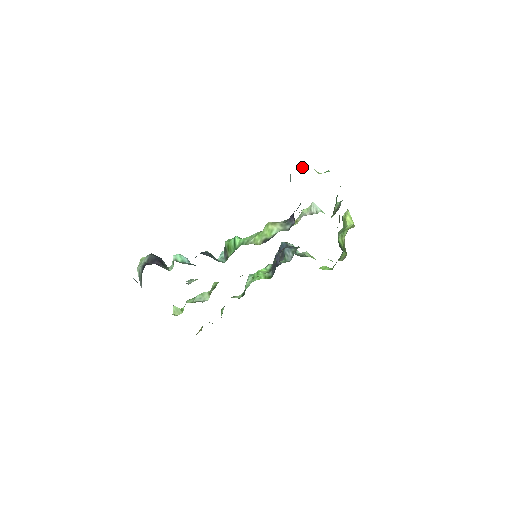
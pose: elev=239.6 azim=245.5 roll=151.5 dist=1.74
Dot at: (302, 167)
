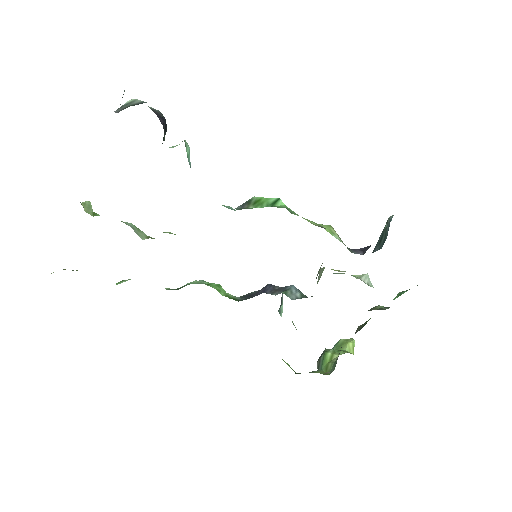
Dot at: occluded
